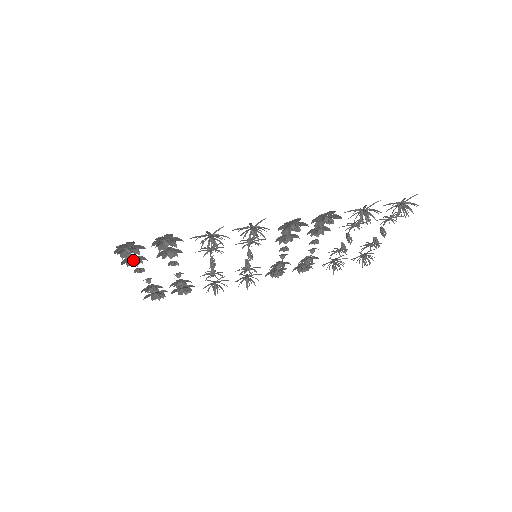
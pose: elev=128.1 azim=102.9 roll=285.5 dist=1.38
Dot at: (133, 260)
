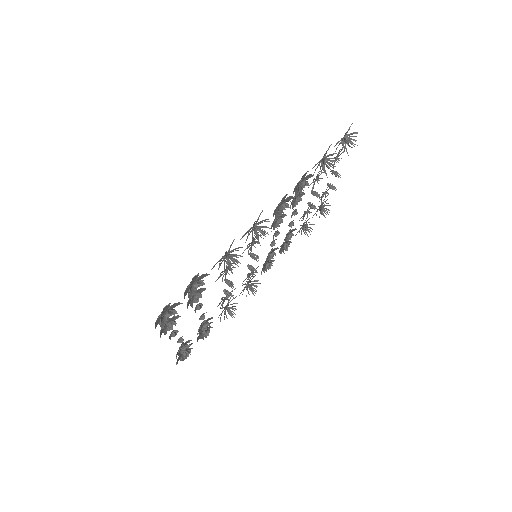
Dot at: (170, 324)
